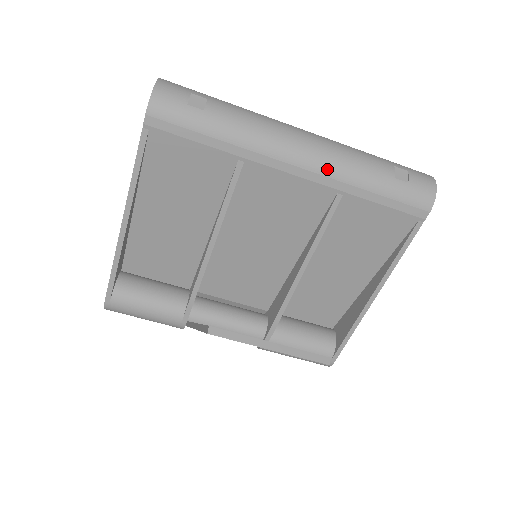
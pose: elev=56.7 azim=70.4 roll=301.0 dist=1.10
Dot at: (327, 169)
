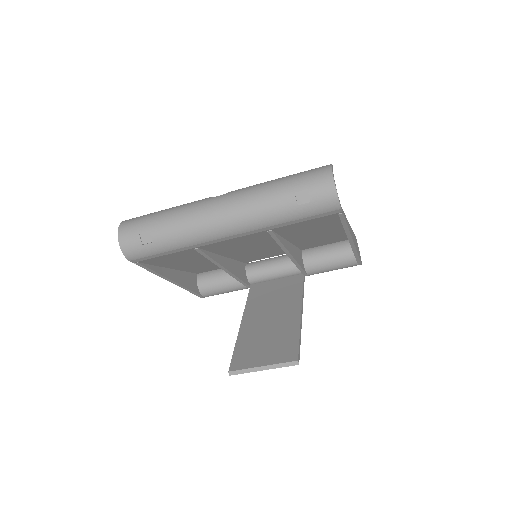
Dot at: (247, 228)
